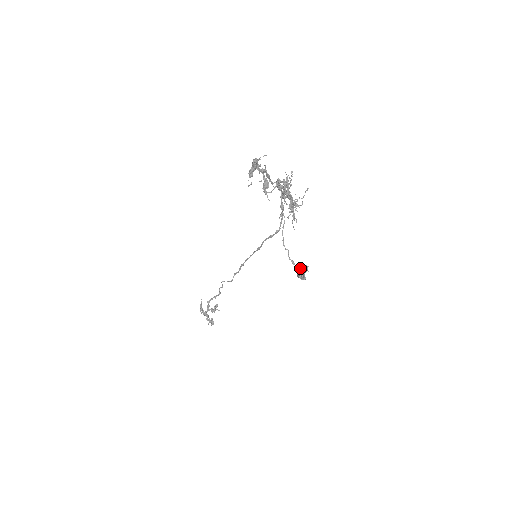
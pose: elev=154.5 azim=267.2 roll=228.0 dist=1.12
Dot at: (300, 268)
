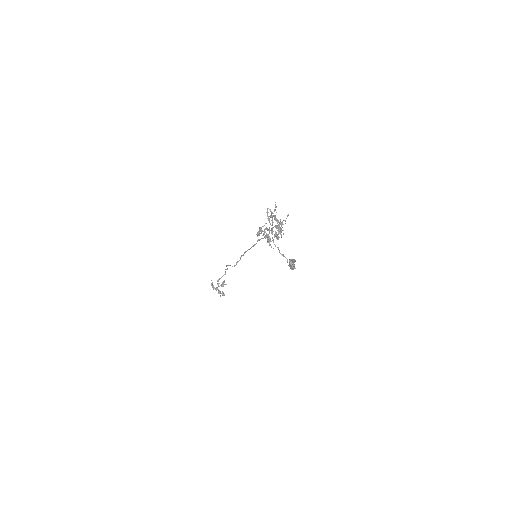
Dot at: (291, 263)
